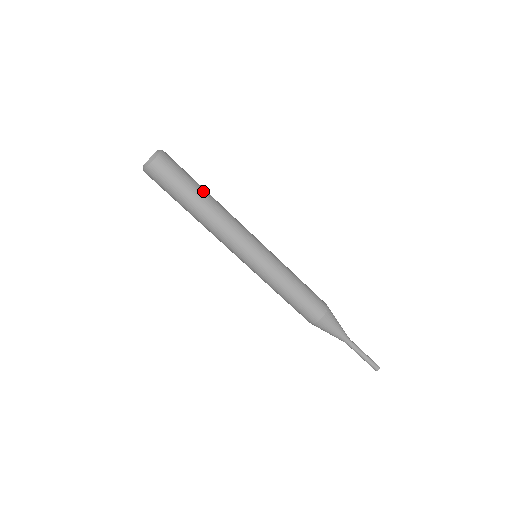
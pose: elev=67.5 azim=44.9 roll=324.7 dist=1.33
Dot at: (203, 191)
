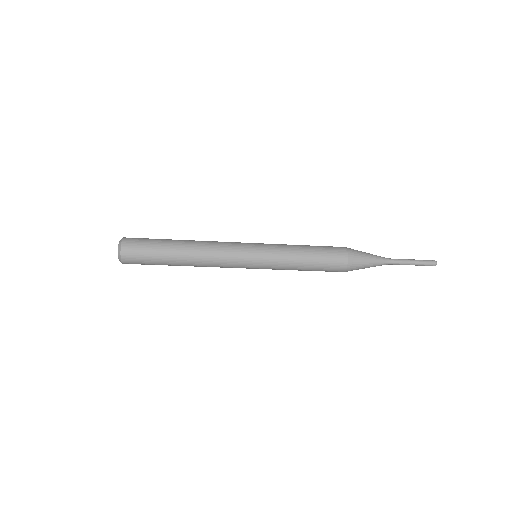
Dot at: (174, 252)
